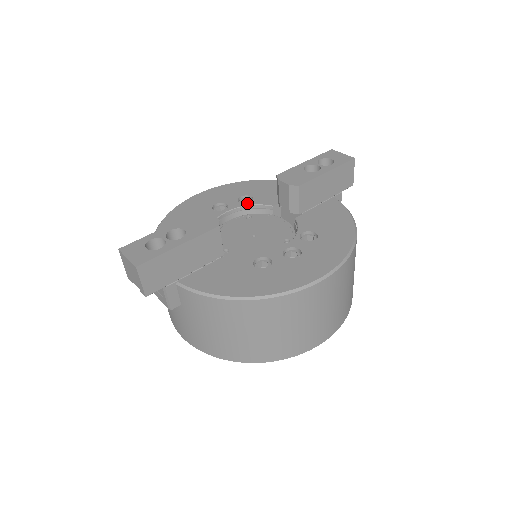
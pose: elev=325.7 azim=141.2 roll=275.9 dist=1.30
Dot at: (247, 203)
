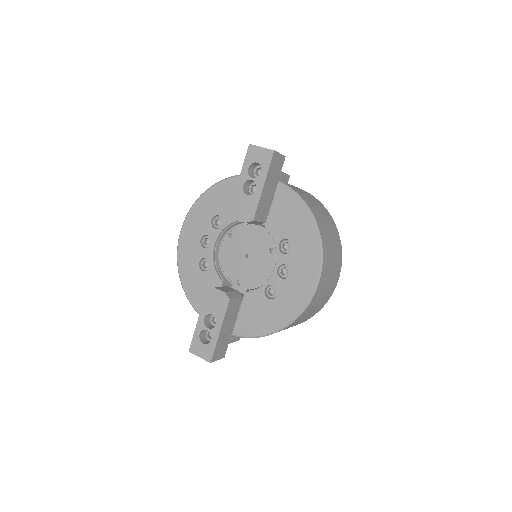
Dot at: (221, 227)
